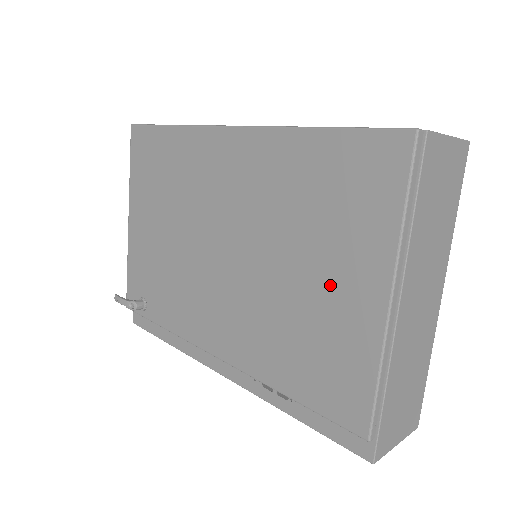
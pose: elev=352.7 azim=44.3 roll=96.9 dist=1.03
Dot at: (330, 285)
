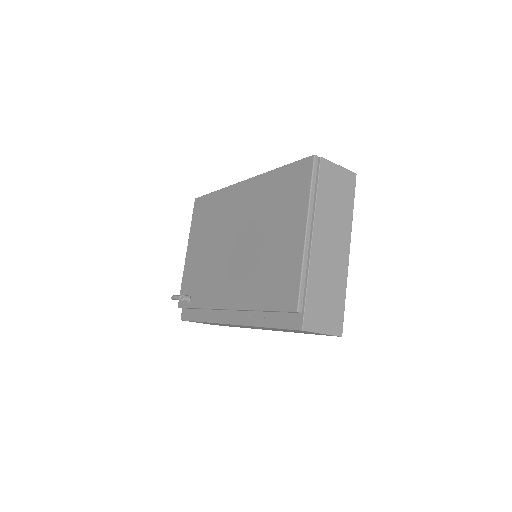
Dot at: (282, 237)
